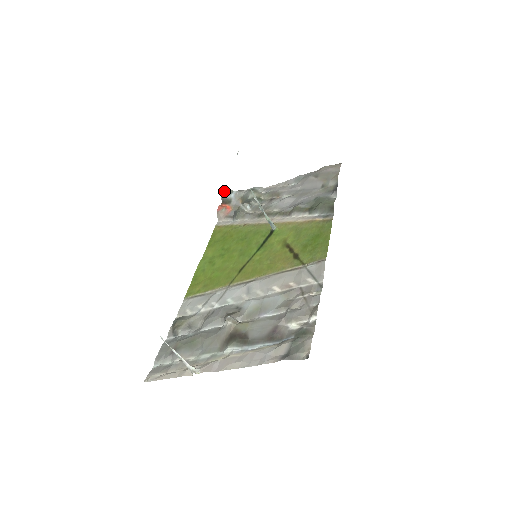
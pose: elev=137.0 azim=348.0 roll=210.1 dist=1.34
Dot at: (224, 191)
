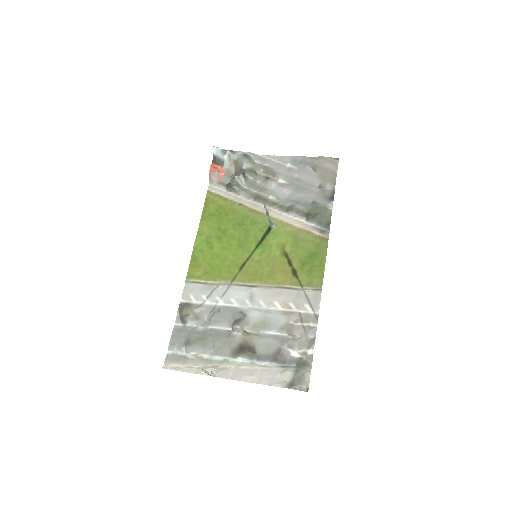
Dot at: (216, 148)
